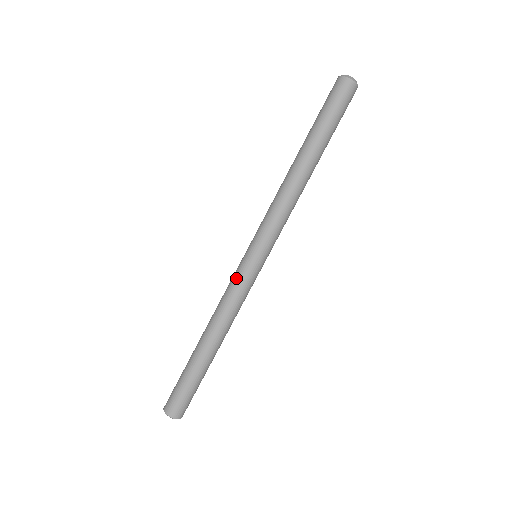
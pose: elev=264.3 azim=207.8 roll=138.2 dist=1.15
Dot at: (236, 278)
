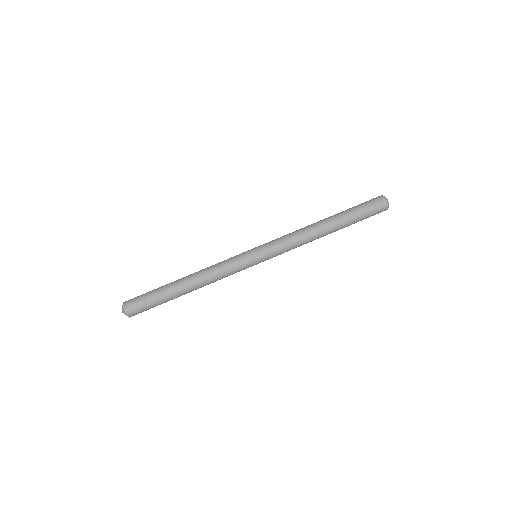
Dot at: (234, 257)
